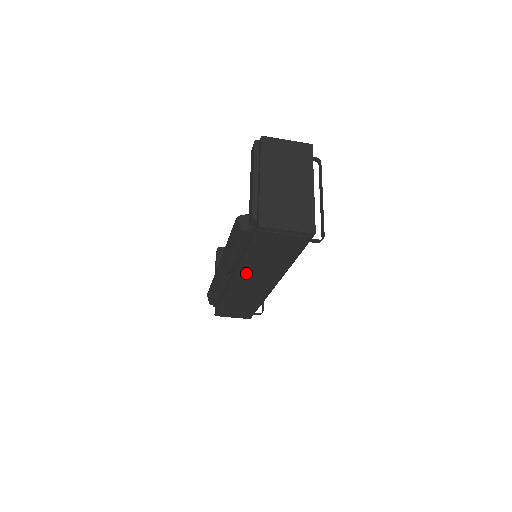
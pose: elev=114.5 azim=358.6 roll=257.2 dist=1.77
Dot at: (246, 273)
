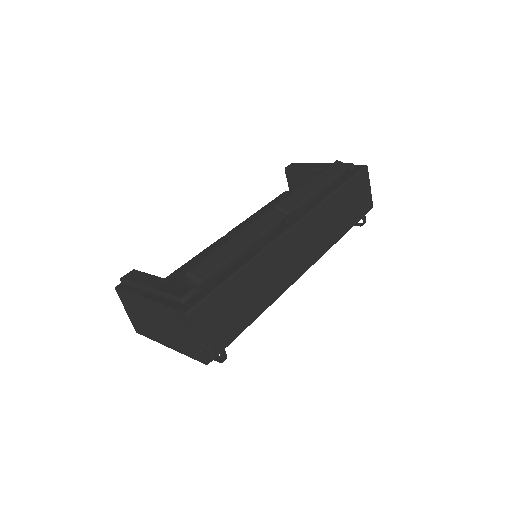
Dot at: (316, 219)
